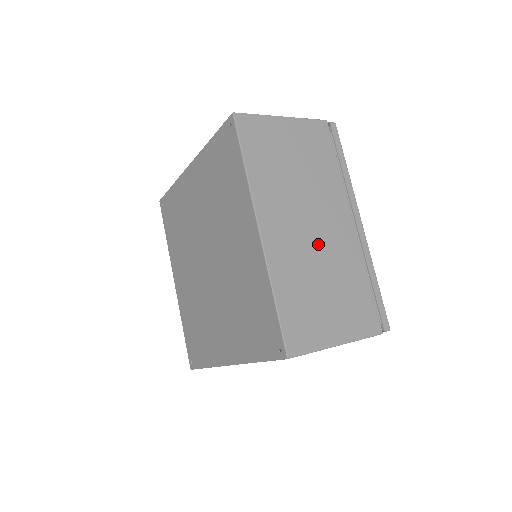
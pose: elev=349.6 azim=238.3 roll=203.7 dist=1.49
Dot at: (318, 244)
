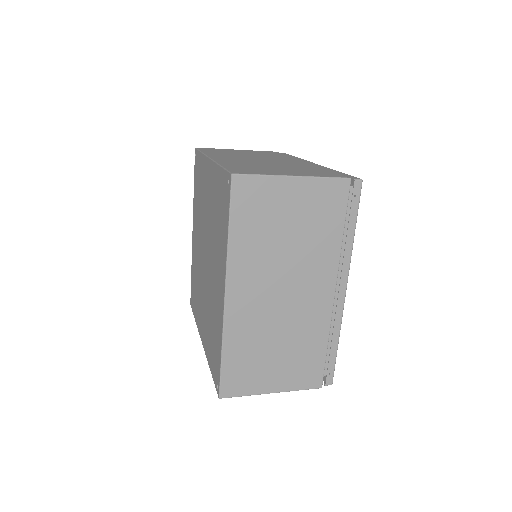
Dot at: (268, 162)
